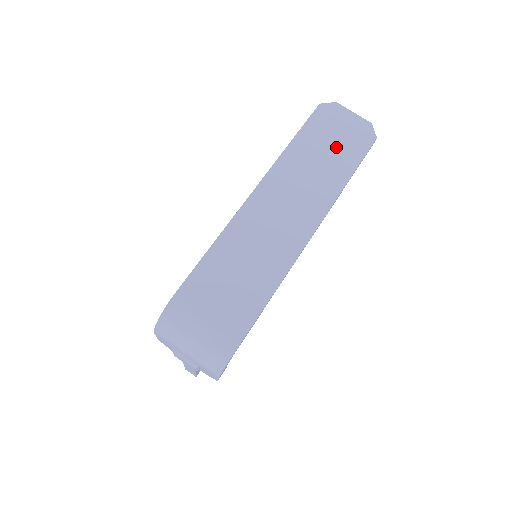
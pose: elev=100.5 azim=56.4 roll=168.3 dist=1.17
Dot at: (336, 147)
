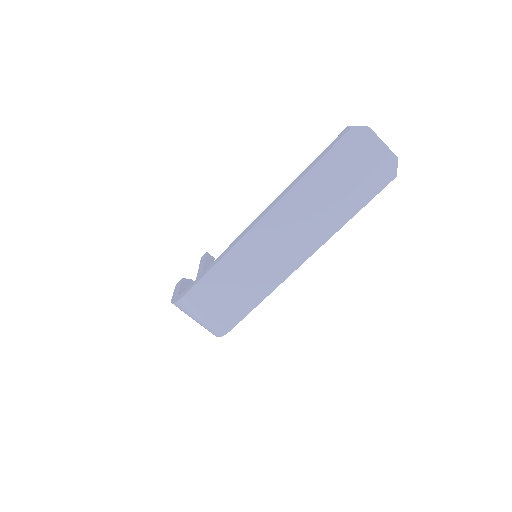
Dot at: (351, 183)
